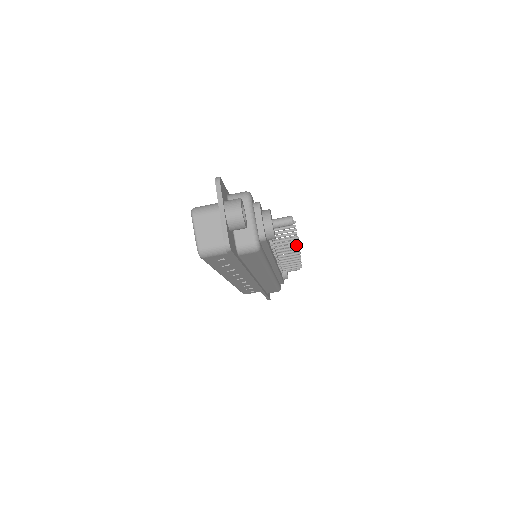
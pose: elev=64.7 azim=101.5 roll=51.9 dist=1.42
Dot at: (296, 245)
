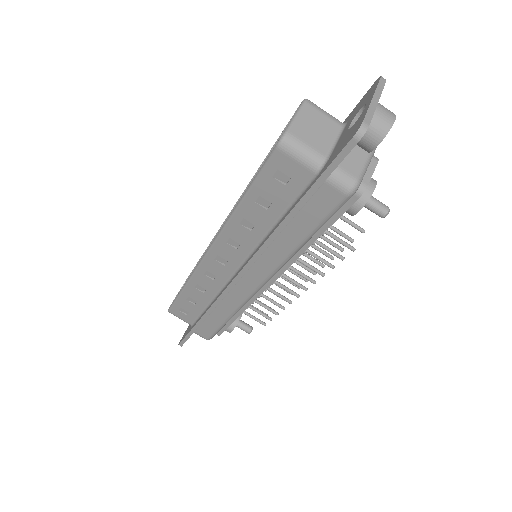
Dot at: (331, 265)
